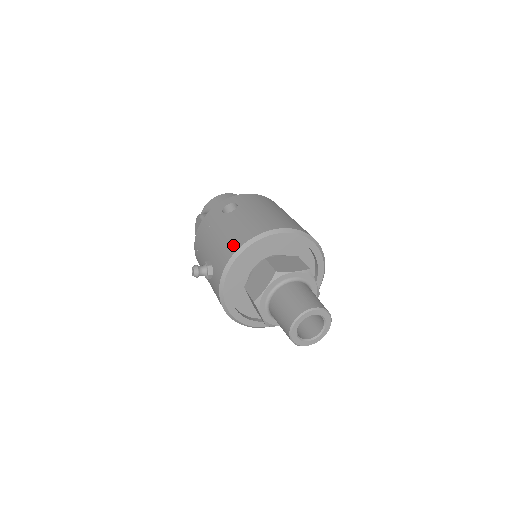
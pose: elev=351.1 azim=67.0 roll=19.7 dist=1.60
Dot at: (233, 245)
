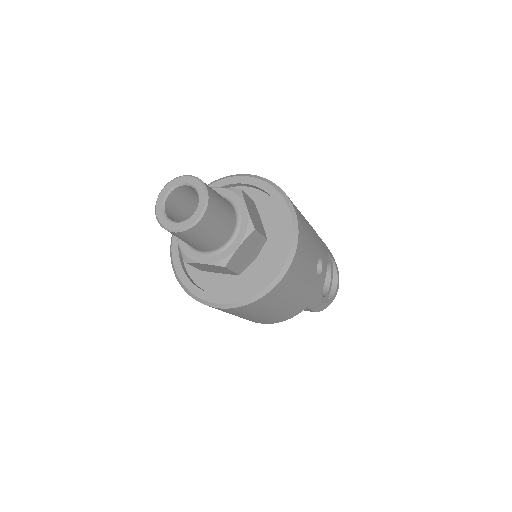
Dot at: occluded
